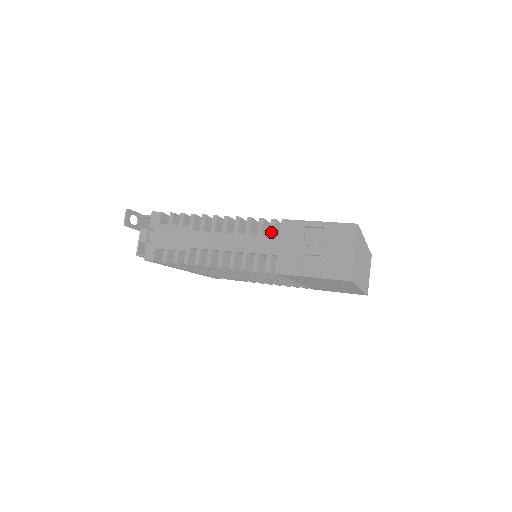
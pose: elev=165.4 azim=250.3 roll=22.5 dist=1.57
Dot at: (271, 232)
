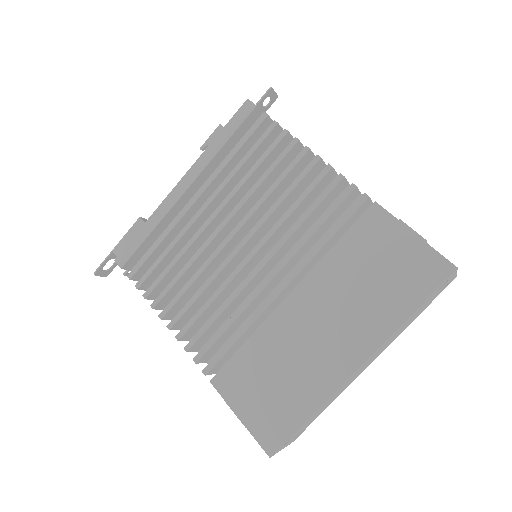
Dot at: occluded
